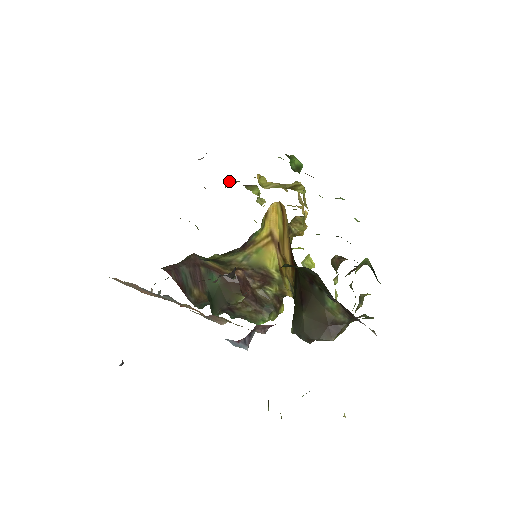
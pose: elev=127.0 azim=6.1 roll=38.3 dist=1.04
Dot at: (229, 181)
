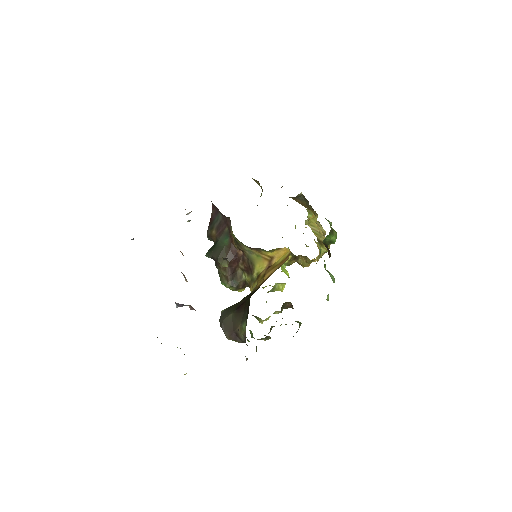
Dot at: (302, 196)
